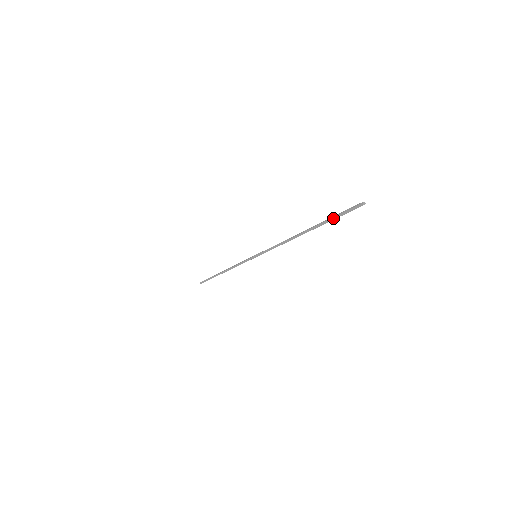
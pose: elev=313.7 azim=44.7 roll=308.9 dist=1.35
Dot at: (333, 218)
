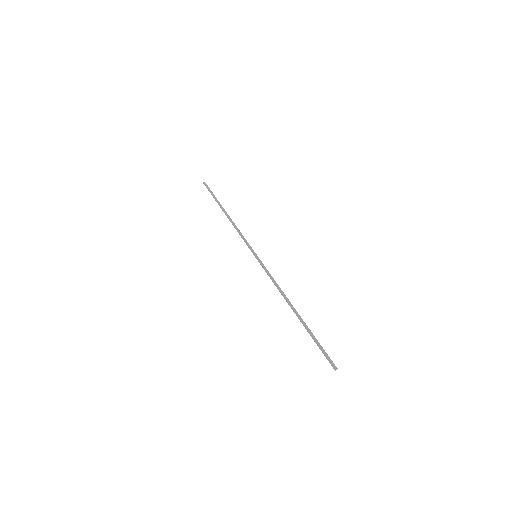
Dot at: (316, 342)
